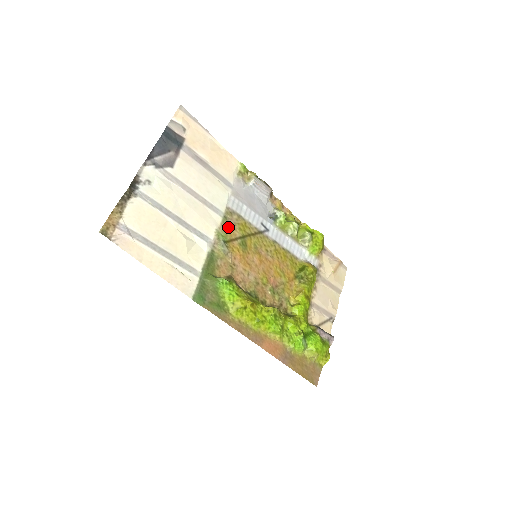
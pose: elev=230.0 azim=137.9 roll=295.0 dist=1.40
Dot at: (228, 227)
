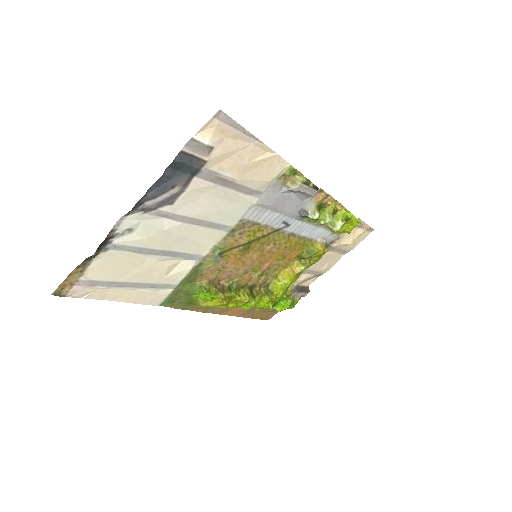
Dot at: (233, 238)
